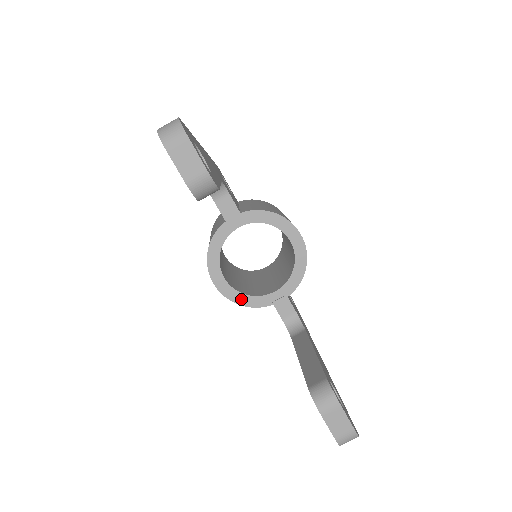
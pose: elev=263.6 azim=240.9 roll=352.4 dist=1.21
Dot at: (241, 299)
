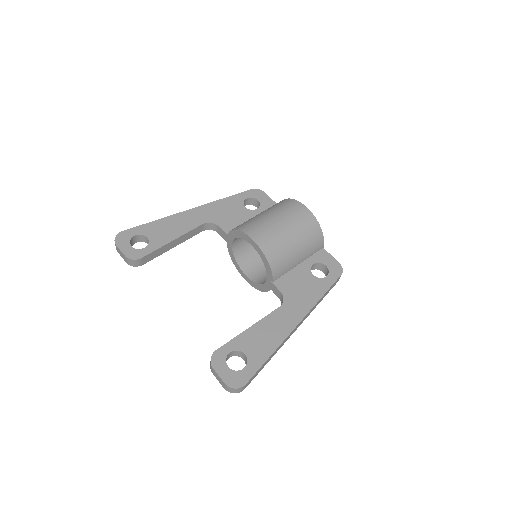
Dot at: (259, 287)
